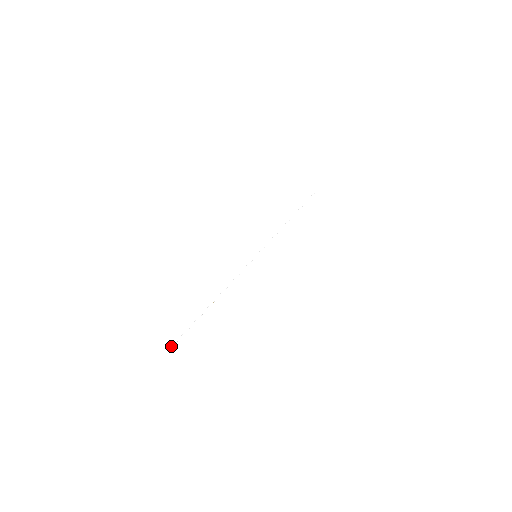
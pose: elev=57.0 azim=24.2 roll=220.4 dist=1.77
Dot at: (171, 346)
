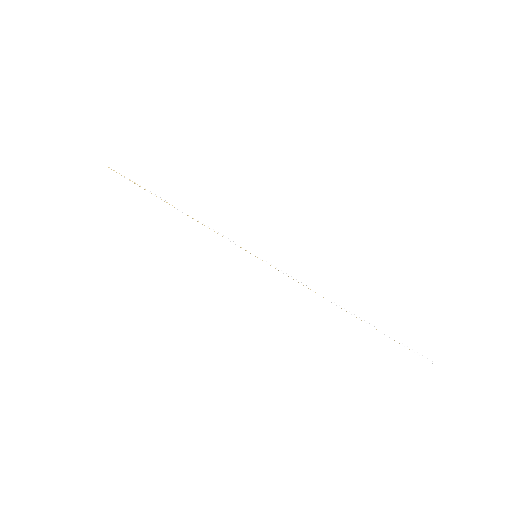
Dot at: occluded
